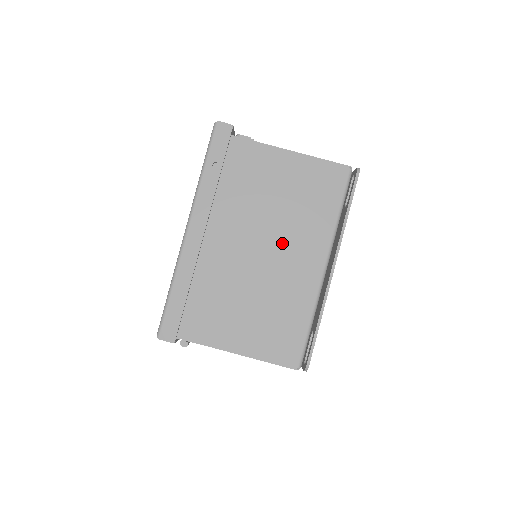
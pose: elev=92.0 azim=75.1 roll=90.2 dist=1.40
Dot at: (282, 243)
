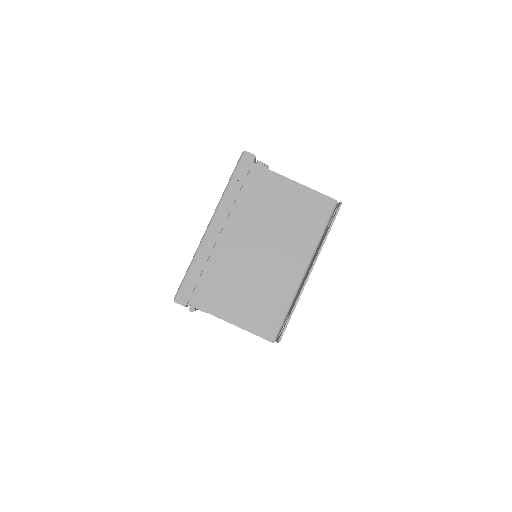
Dot at: (277, 247)
